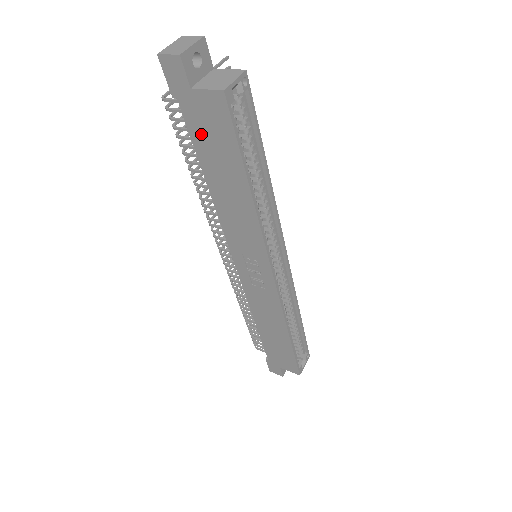
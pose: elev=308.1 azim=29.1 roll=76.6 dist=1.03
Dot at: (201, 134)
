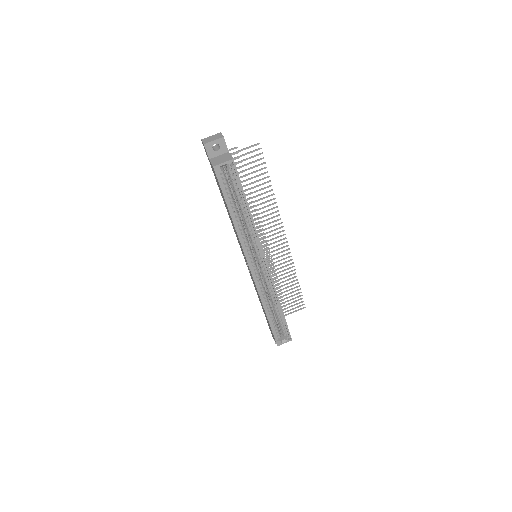
Dot at: occluded
